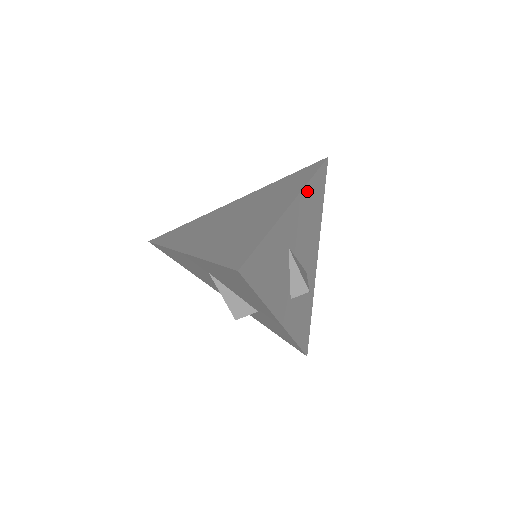
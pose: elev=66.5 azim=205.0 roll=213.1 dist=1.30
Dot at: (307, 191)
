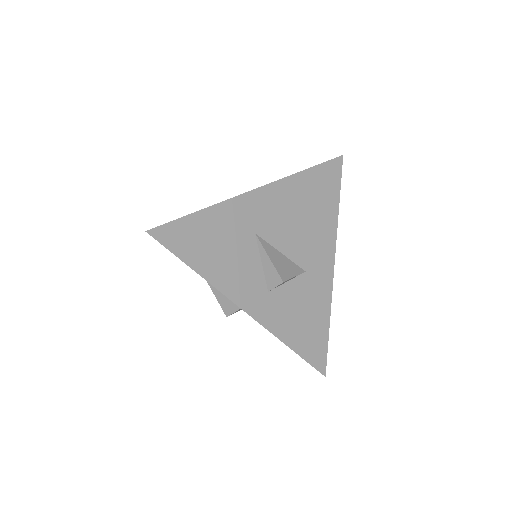
Dot at: (293, 183)
